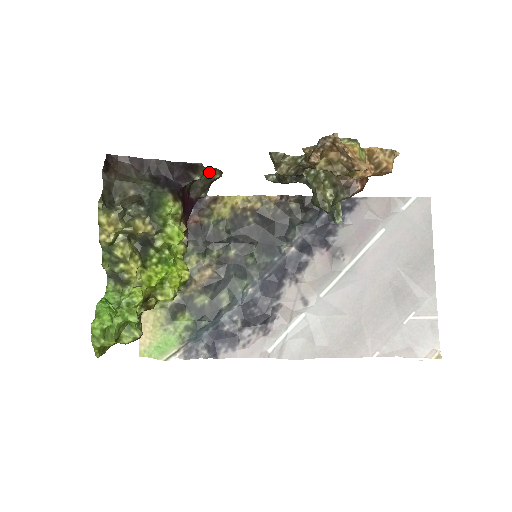
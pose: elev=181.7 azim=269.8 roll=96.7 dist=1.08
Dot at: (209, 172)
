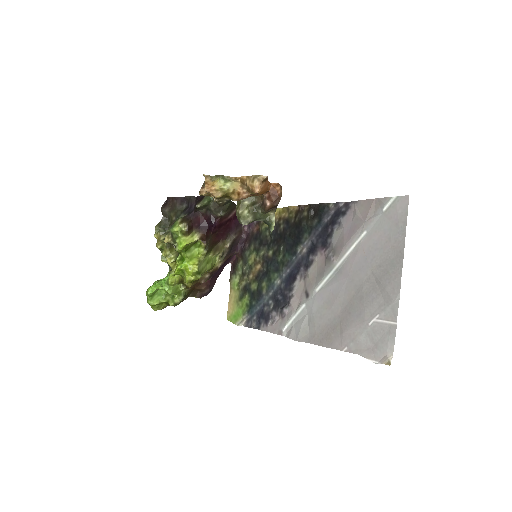
Dot at: occluded
